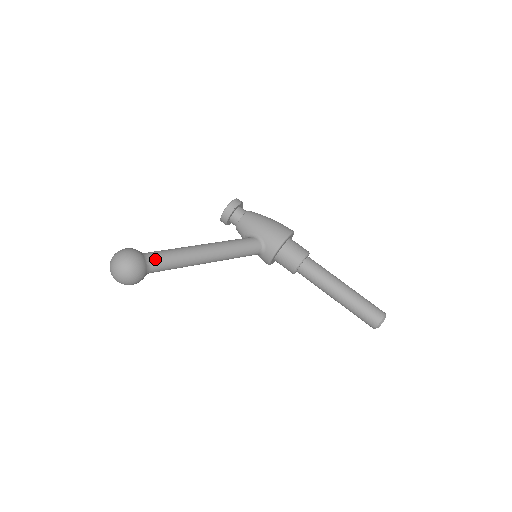
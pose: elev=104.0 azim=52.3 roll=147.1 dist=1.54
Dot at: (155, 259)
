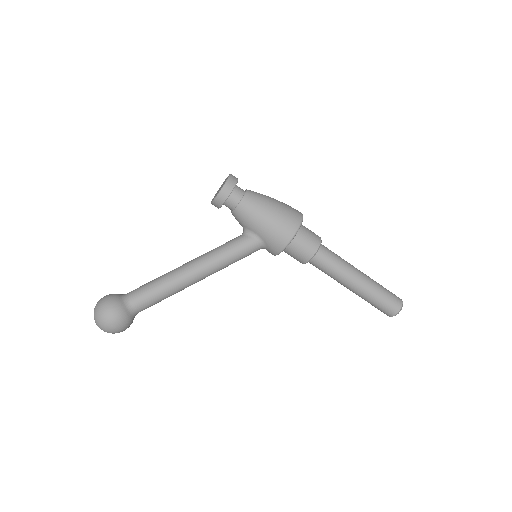
Dot at: (139, 305)
